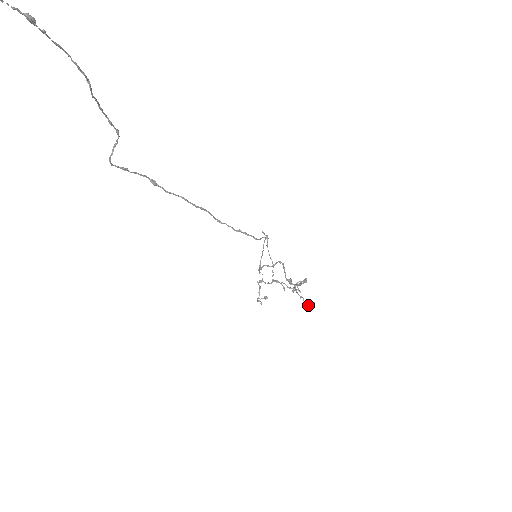
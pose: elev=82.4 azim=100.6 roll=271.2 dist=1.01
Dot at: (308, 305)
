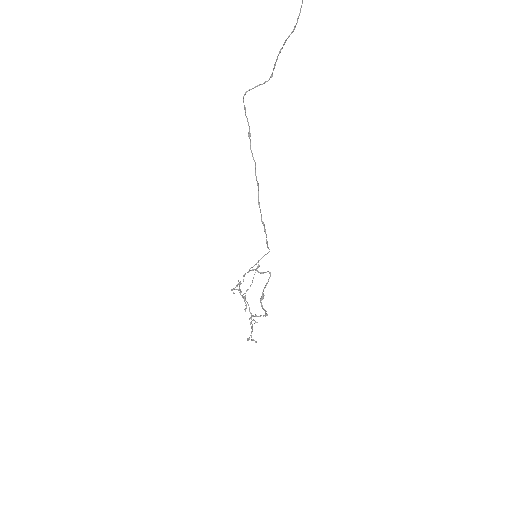
Dot at: (252, 339)
